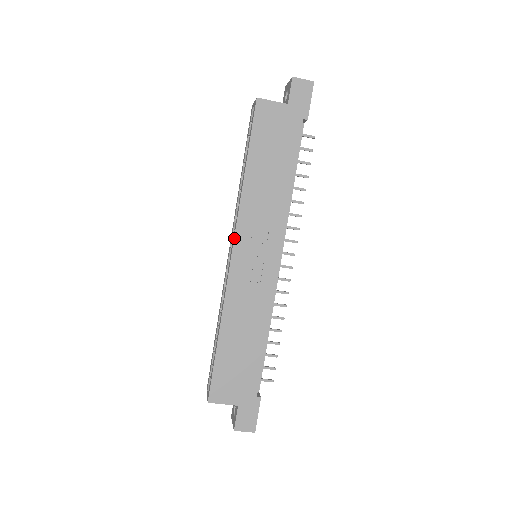
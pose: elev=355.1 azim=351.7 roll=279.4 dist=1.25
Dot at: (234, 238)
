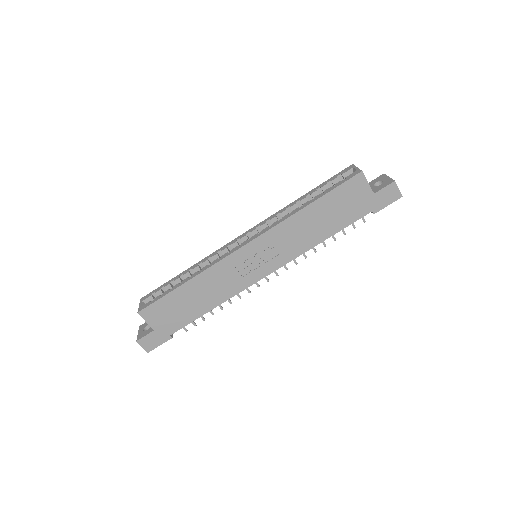
Dot at: (256, 238)
